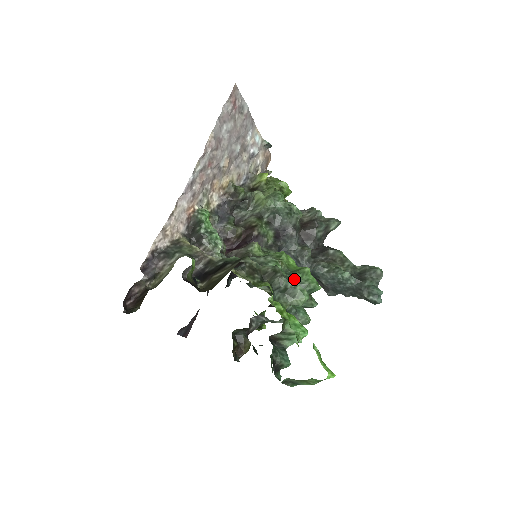
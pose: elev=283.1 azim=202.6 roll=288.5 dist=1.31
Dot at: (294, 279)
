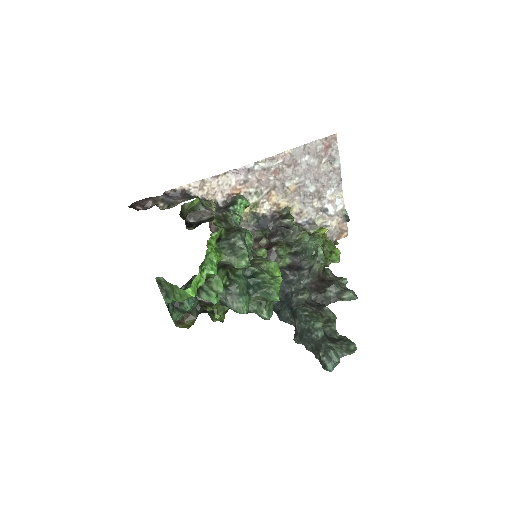
Dot at: (251, 252)
